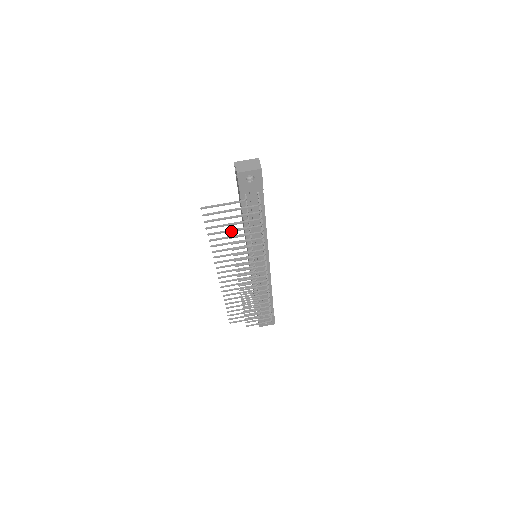
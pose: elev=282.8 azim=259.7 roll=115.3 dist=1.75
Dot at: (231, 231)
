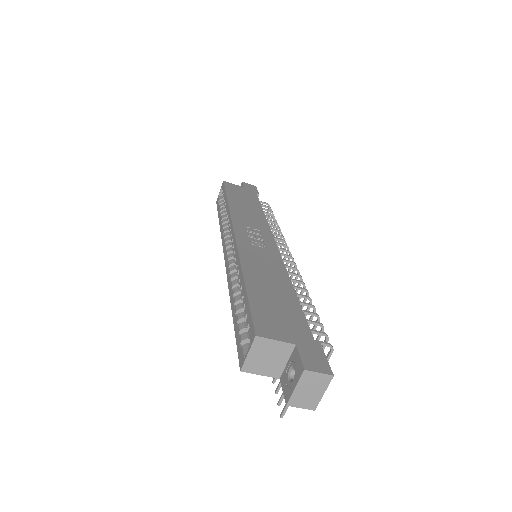
Dot at: occluded
